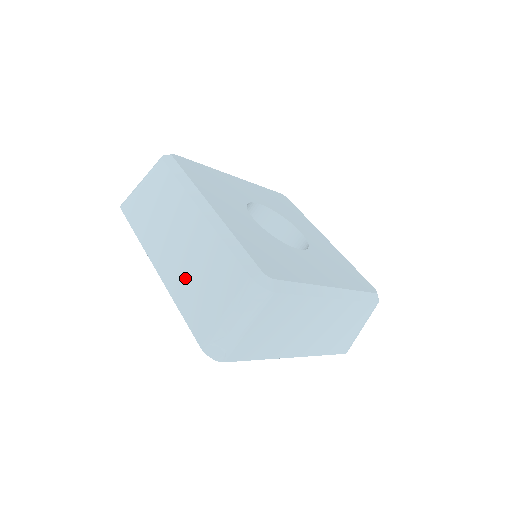
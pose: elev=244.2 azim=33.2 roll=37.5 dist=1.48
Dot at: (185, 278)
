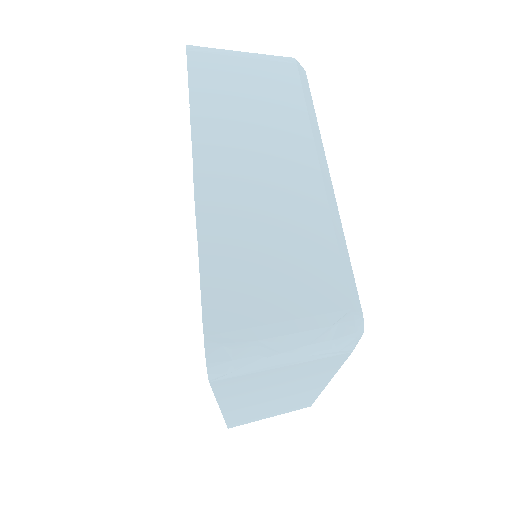
Dot at: occluded
